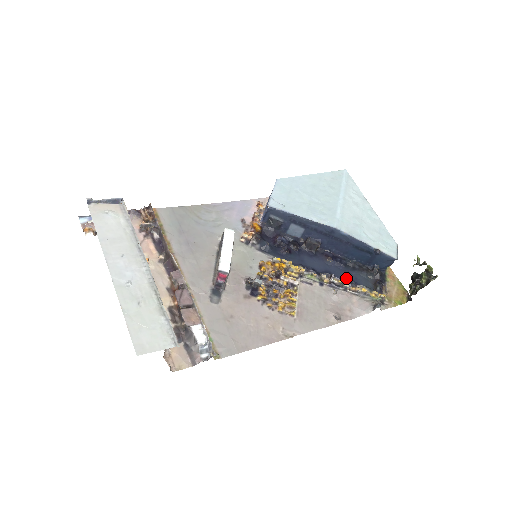
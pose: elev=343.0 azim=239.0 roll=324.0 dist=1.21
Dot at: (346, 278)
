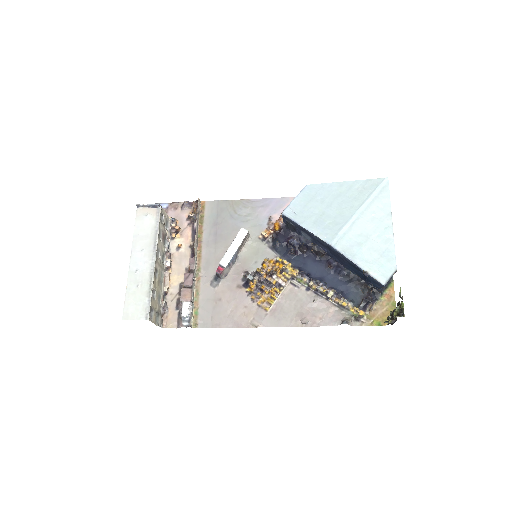
Dot at: (336, 288)
